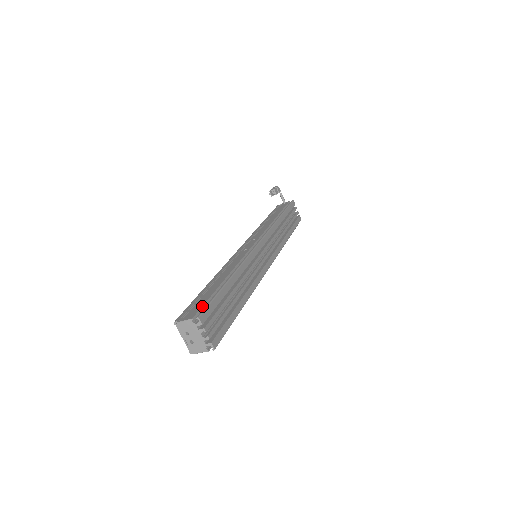
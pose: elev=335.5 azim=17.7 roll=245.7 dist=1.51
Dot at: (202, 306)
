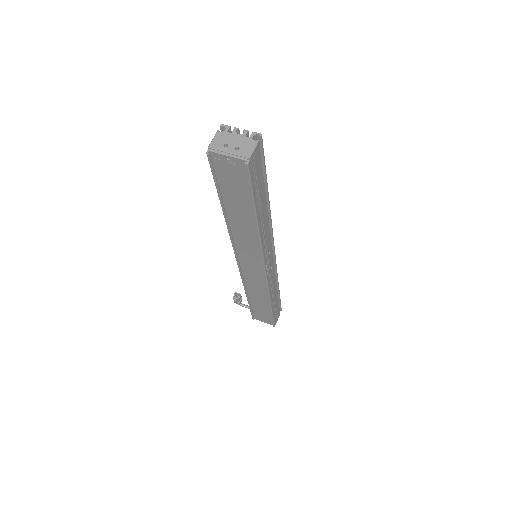
Dot at: occluded
